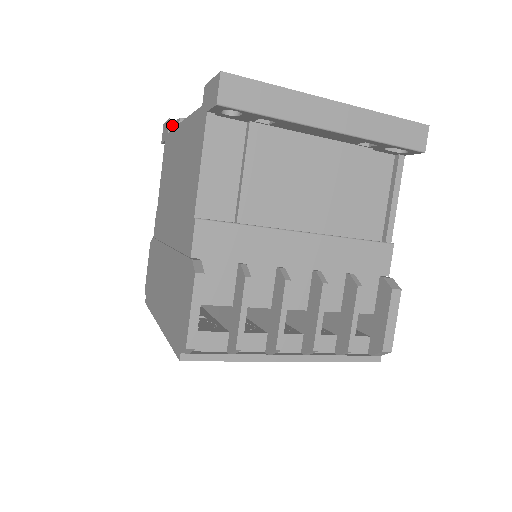
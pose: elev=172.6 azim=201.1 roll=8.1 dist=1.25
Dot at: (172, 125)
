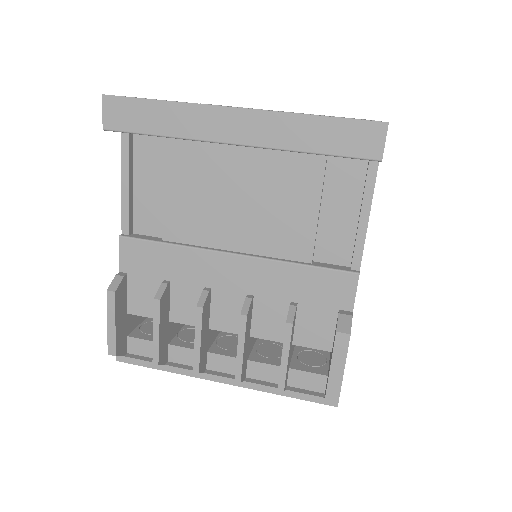
Dot at: occluded
